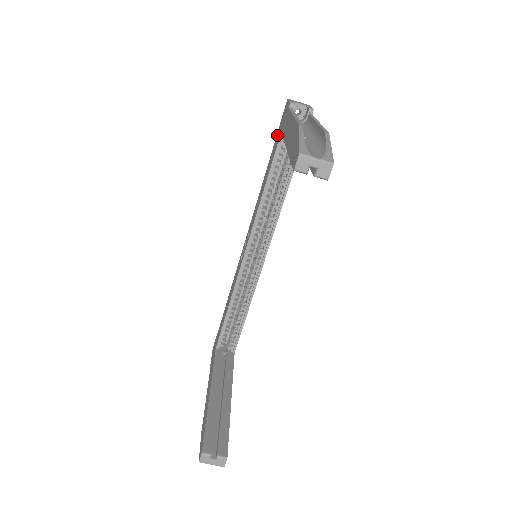
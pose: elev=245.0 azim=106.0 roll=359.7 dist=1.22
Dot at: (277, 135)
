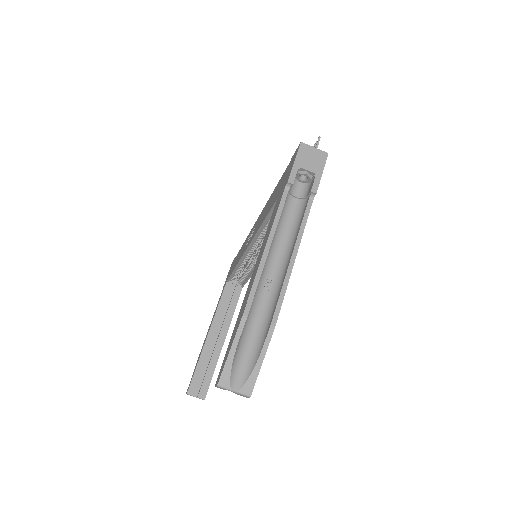
Dot at: (283, 175)
